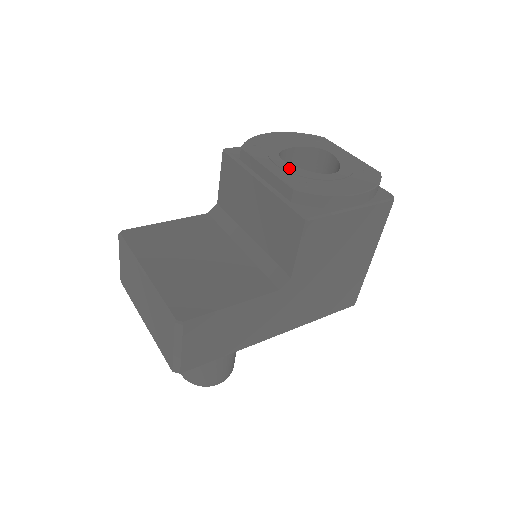
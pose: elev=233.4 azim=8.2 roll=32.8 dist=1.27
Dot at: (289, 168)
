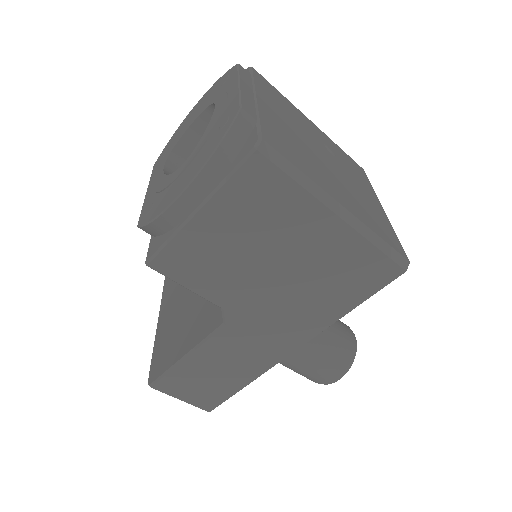
Dot at: (157, 182)
